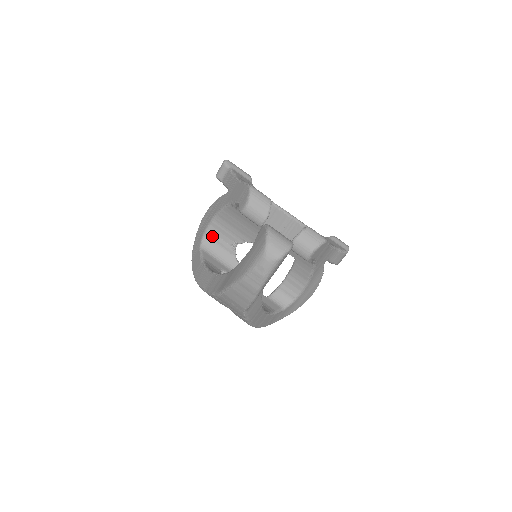
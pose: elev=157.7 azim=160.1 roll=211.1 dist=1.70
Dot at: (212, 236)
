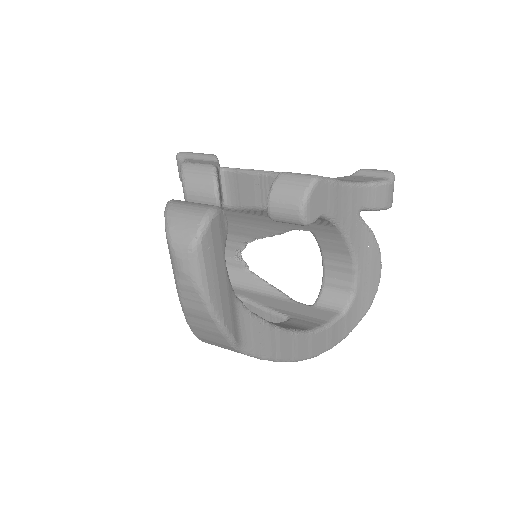
Dot at: occluded
